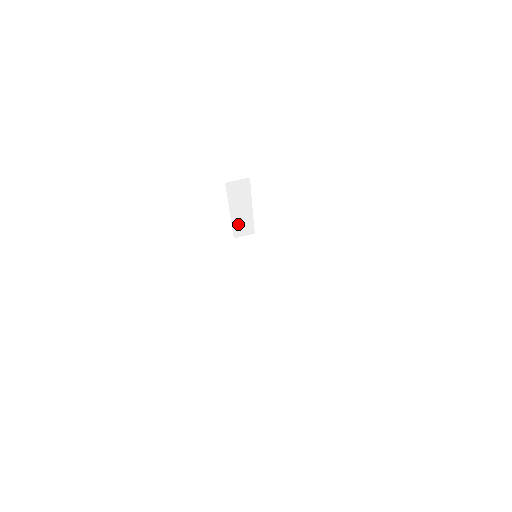
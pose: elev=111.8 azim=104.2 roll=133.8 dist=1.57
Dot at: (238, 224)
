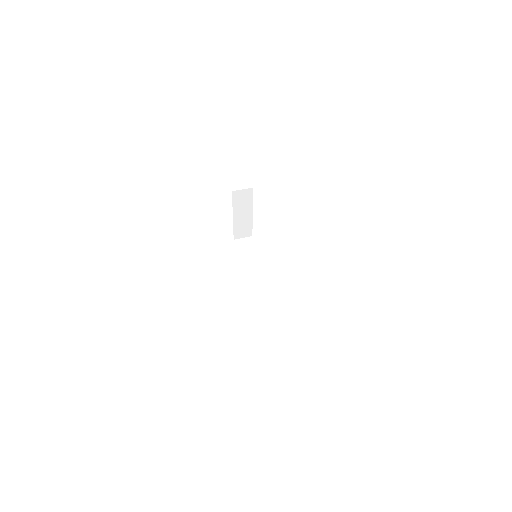
Dot at: (239, 227)
